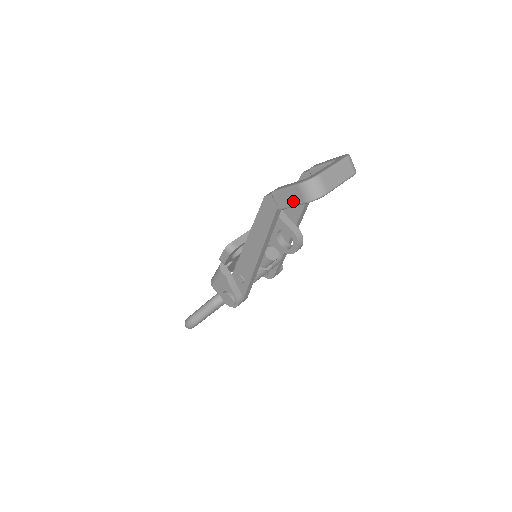
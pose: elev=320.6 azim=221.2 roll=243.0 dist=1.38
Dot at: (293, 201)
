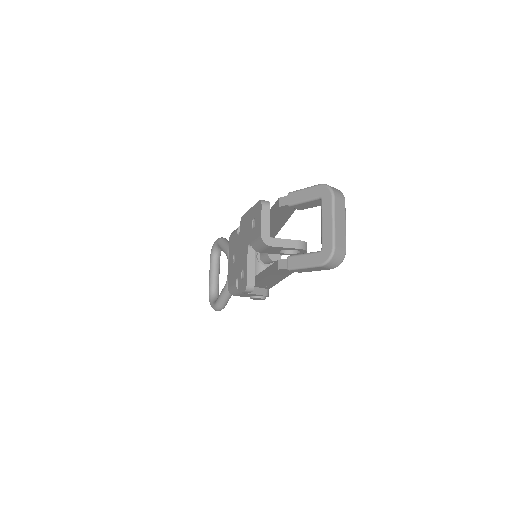
Dot at: (316, 270)
